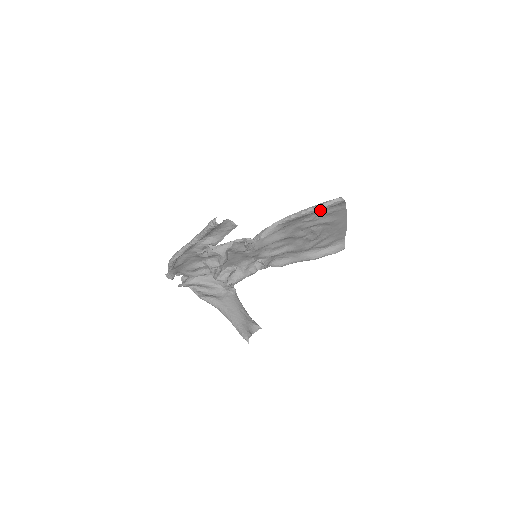
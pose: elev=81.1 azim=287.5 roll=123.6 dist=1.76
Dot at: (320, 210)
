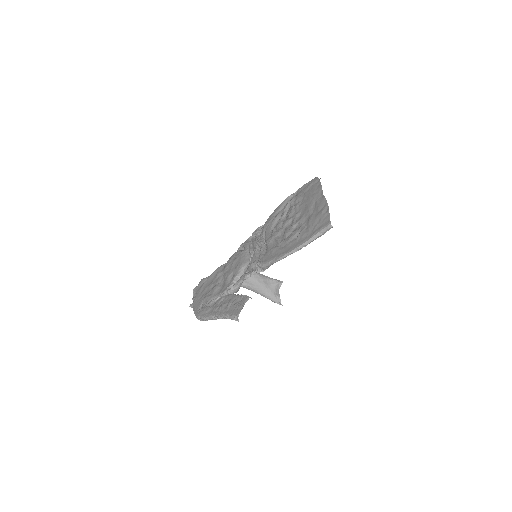
Dot at: occluded
